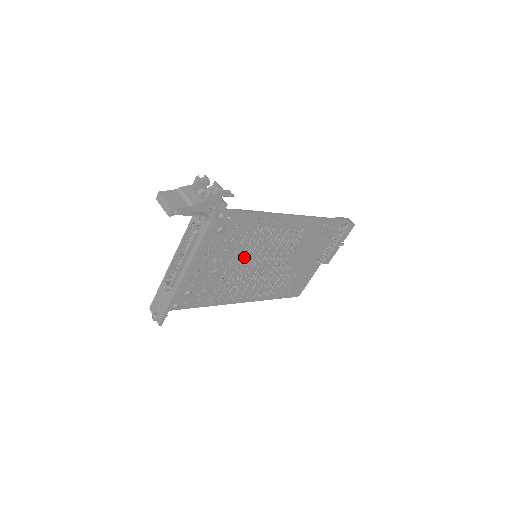
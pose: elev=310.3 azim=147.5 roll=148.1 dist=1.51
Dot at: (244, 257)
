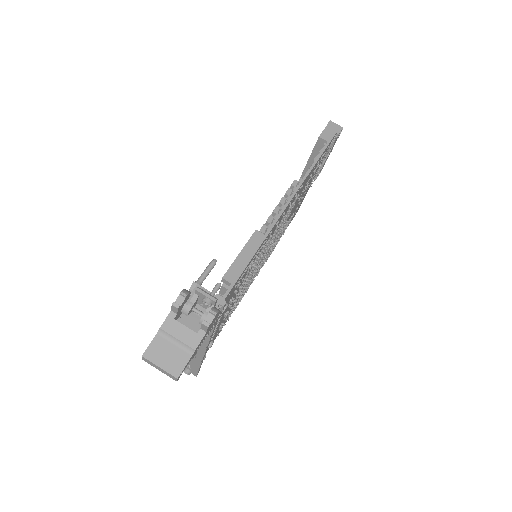
Dot at: occluded
